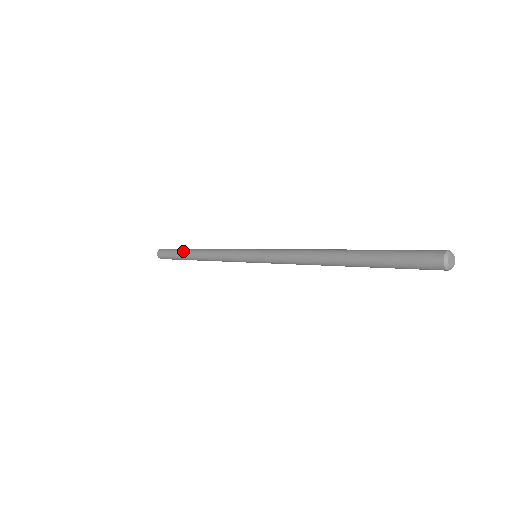
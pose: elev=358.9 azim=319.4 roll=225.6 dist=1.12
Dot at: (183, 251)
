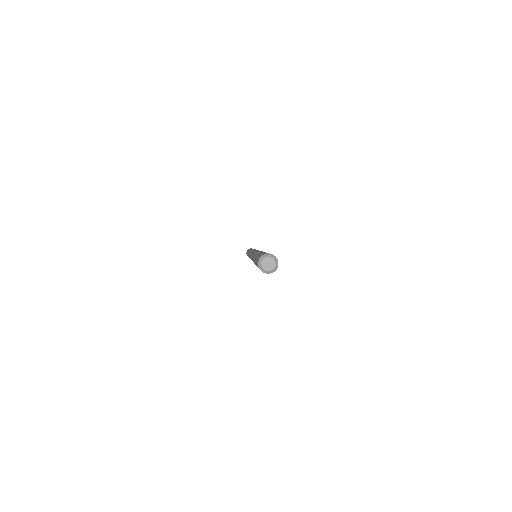
Dot at: occluded
